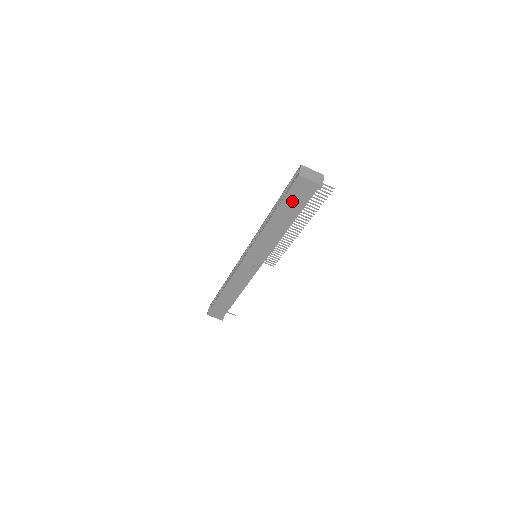
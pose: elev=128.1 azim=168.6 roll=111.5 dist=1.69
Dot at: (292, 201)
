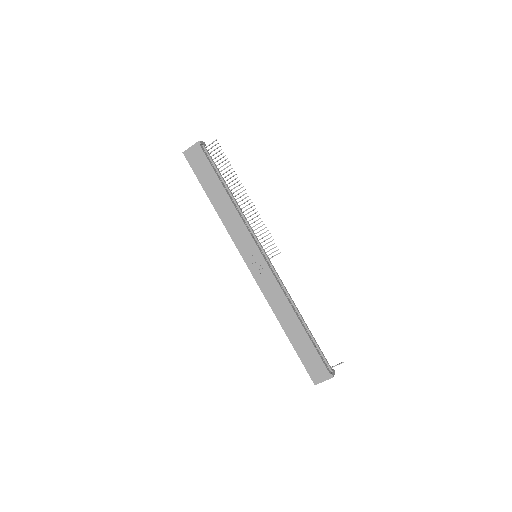
Dot at: (203, 173)
